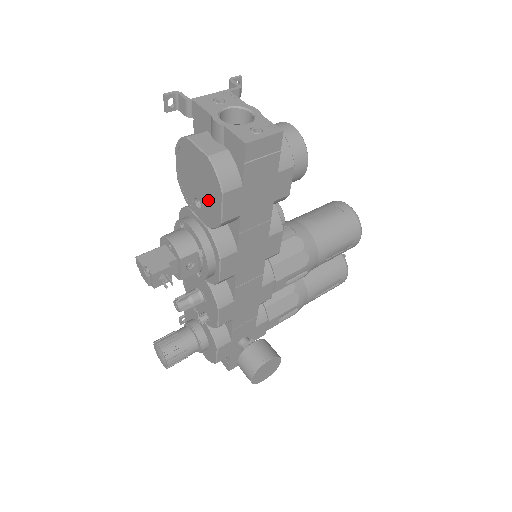
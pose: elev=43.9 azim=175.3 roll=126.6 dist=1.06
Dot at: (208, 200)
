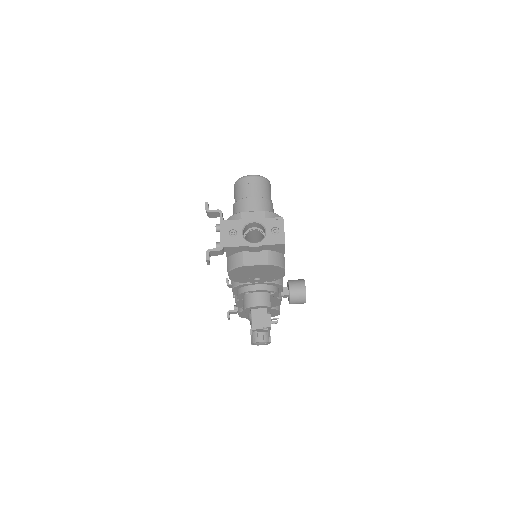
Dot at: (269, 275)
